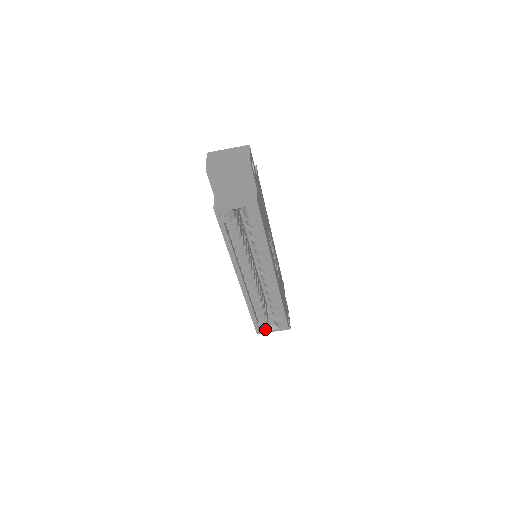
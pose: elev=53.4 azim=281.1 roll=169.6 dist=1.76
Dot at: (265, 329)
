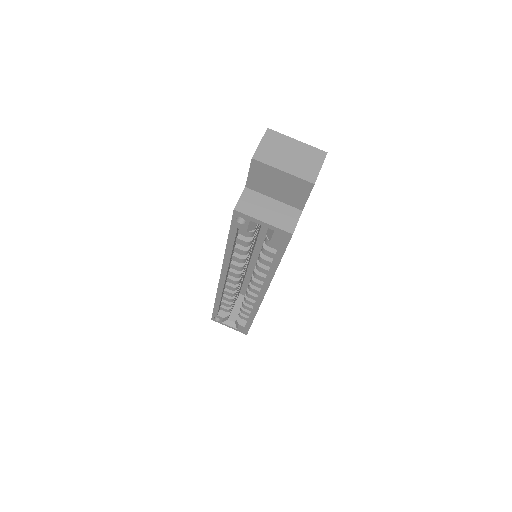
Dot at: (222, 321)
